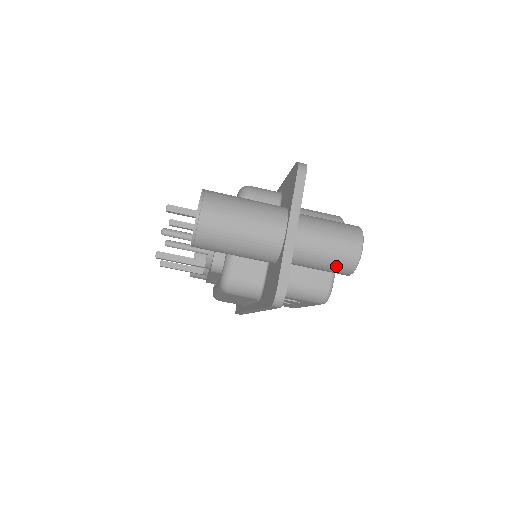
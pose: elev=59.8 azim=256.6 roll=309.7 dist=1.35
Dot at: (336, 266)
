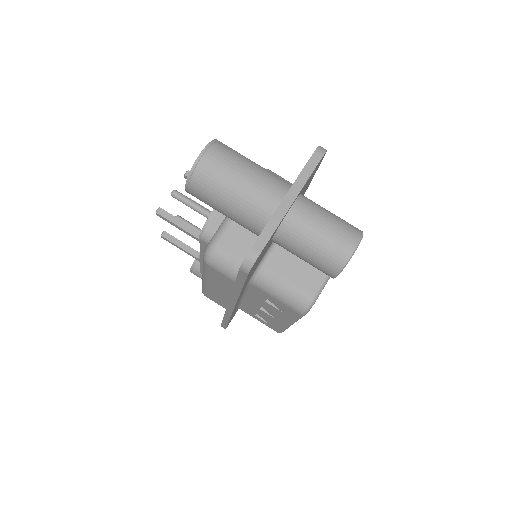
Dot at: (323, 258)
